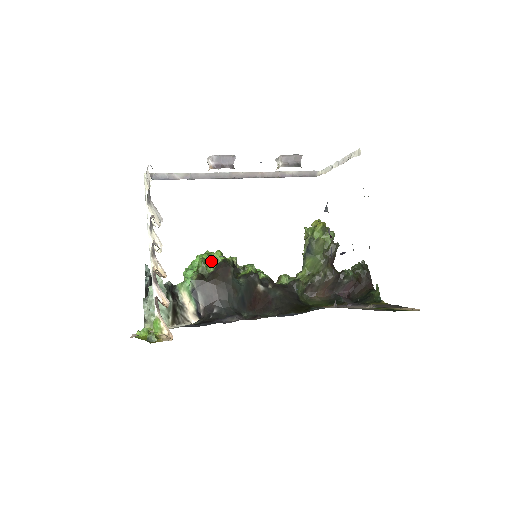
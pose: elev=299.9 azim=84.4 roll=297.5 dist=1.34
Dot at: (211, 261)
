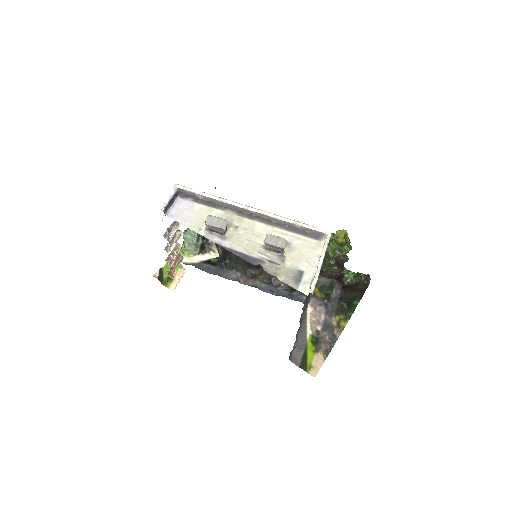
Dot at: occluded
